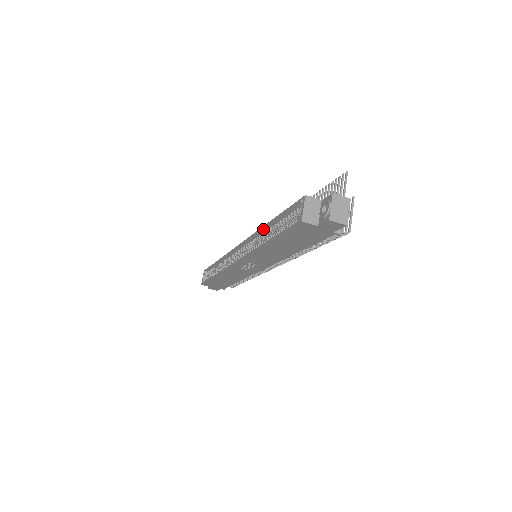
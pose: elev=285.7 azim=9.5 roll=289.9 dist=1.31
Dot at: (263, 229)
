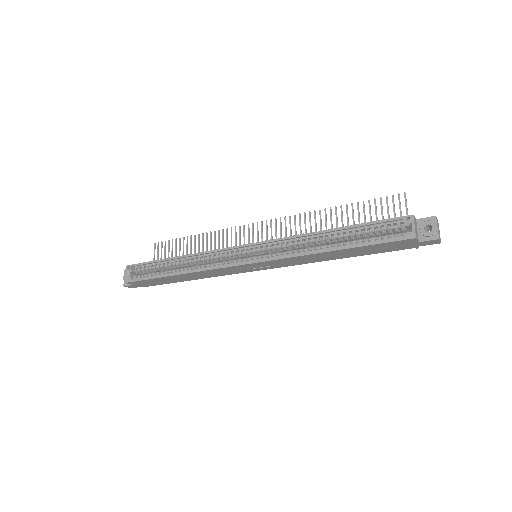
Dot at: (314, 234)
